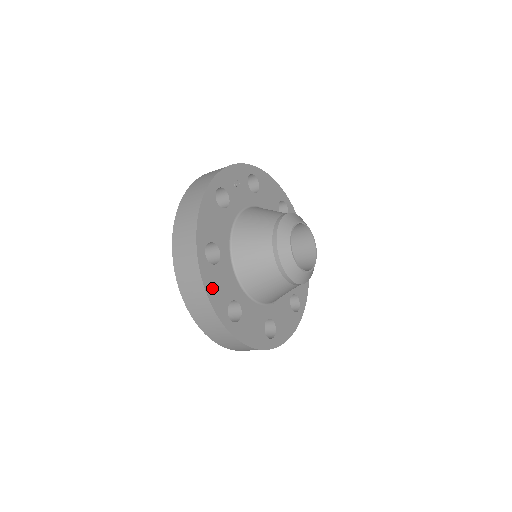
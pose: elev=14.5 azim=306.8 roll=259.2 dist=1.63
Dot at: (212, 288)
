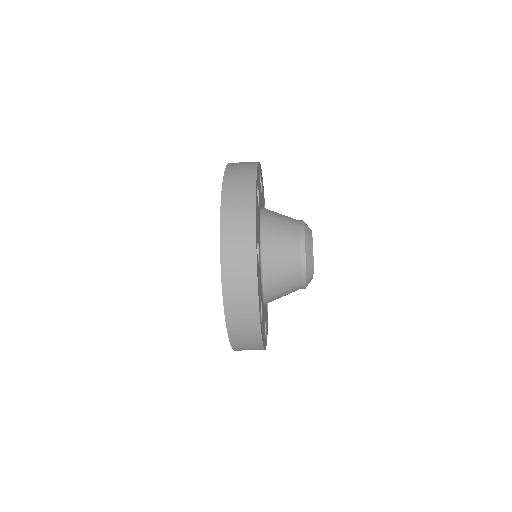
Dot at: (256, 211)
